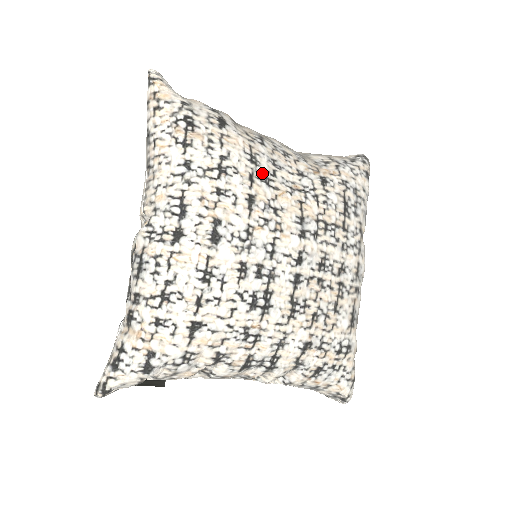
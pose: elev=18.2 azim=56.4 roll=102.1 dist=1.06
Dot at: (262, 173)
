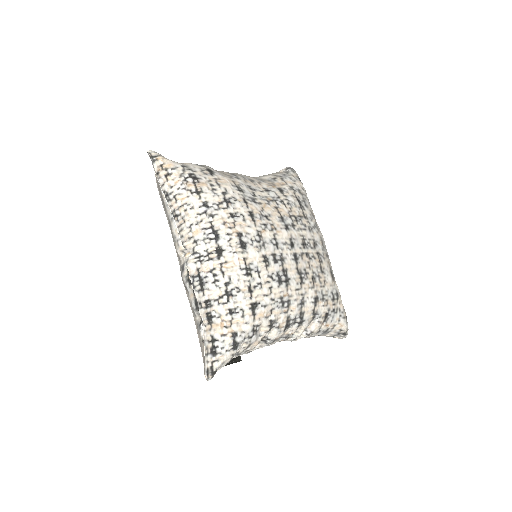
Dot at: (248, 196)
